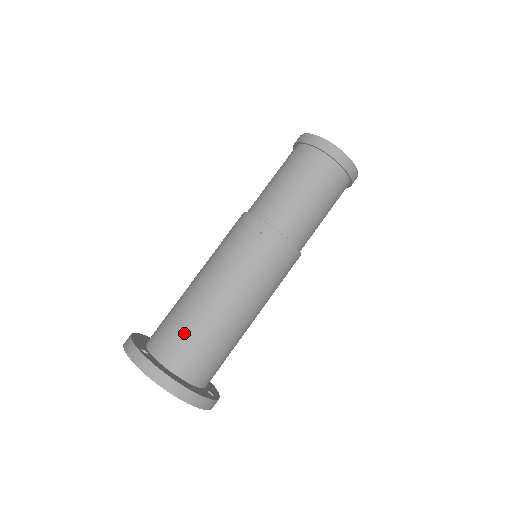
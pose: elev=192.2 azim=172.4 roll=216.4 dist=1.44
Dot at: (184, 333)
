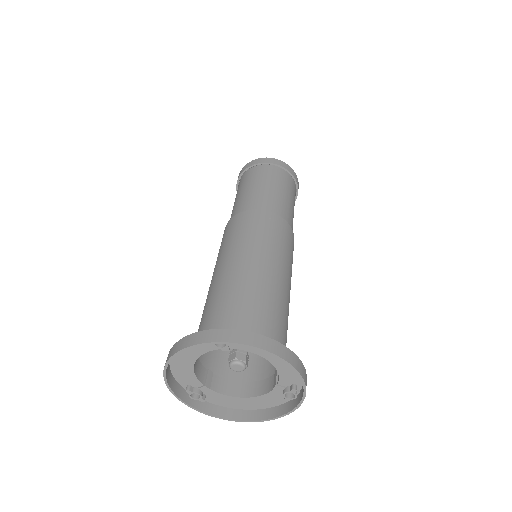
Dot at: (253, 309)
